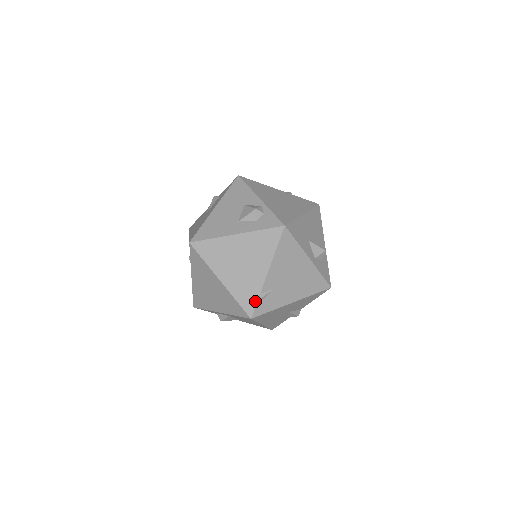
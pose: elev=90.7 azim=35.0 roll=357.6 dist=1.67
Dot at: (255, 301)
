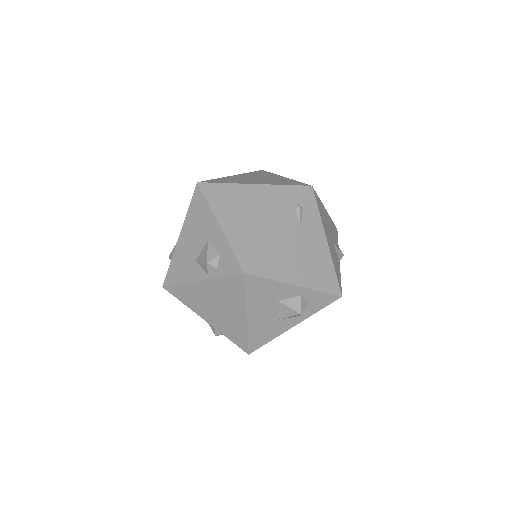
Dot at: occluded
